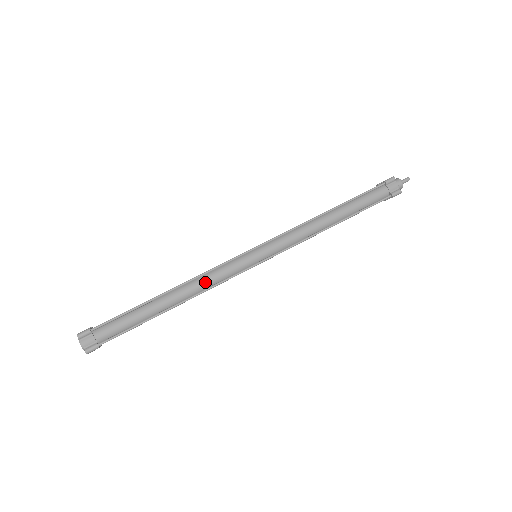
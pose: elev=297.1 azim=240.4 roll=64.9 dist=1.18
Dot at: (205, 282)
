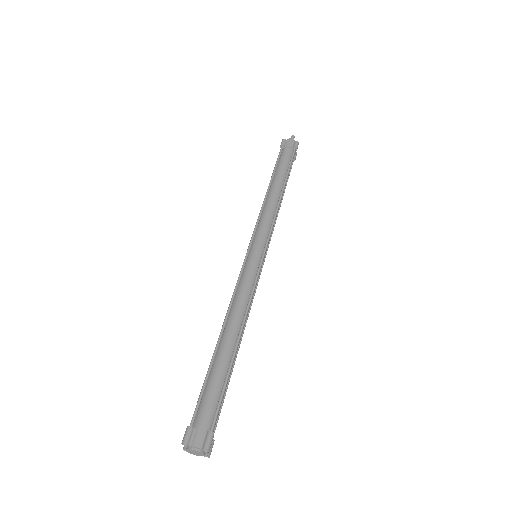
Dot at: (241, 301)
